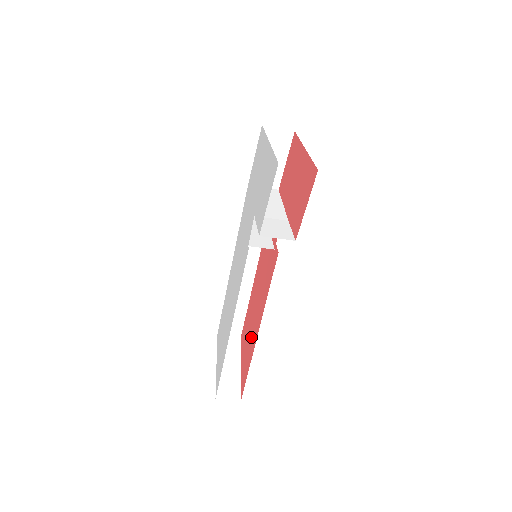
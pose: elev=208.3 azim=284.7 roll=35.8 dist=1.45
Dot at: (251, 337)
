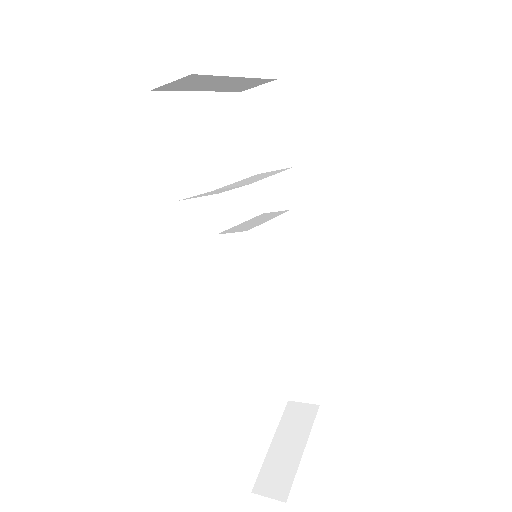
Dot at: occluded
